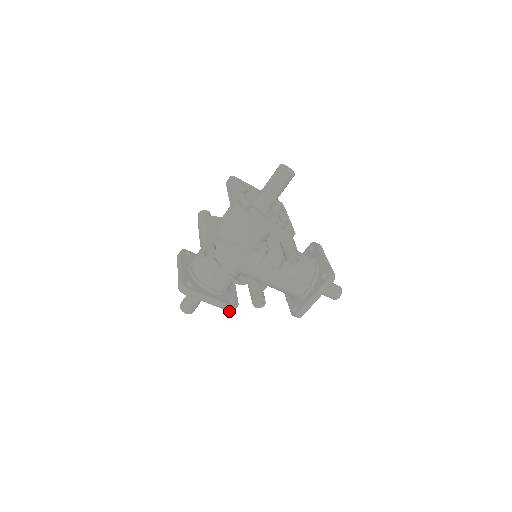
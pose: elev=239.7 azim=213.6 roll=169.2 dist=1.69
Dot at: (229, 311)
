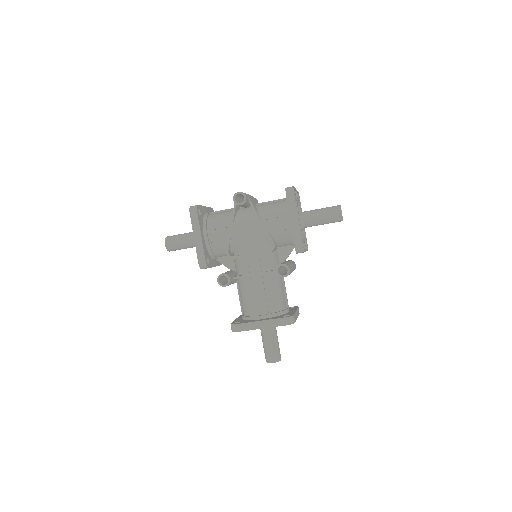
Dot at: (198, 262)
